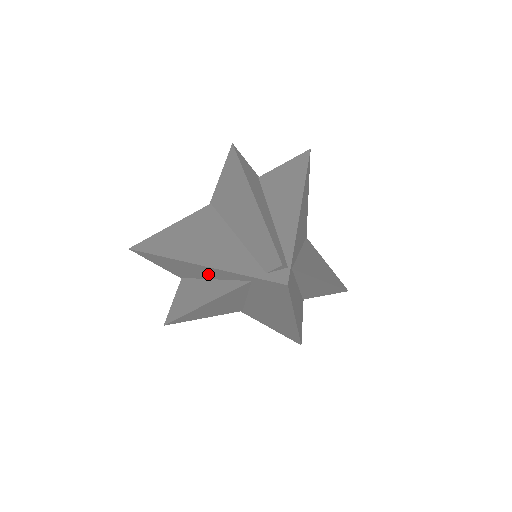
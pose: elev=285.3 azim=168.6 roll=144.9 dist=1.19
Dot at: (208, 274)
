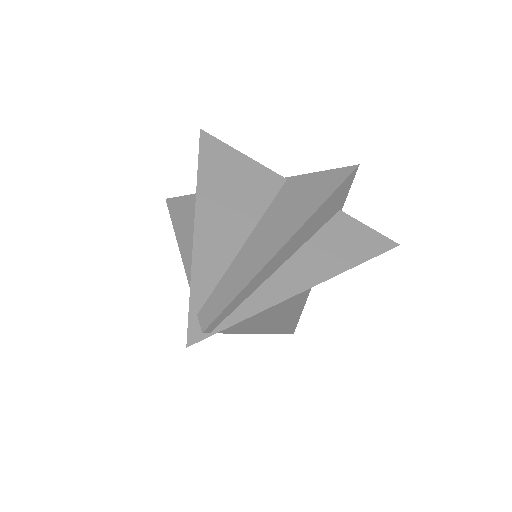
Dot at: occluded
